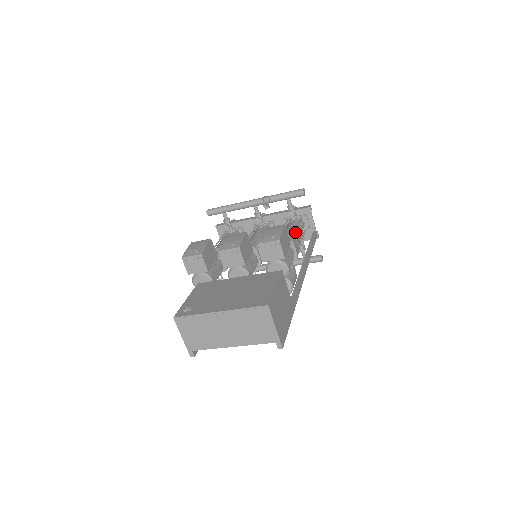
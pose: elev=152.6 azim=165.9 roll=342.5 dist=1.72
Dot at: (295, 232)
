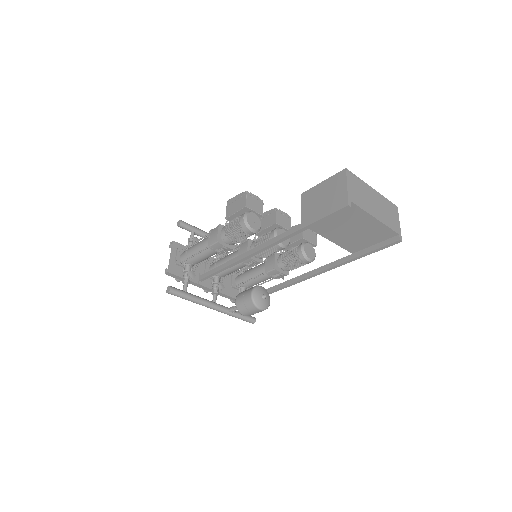
Dot at: occluded
